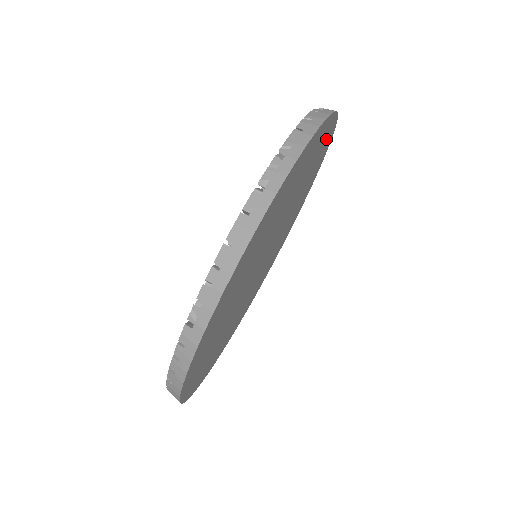
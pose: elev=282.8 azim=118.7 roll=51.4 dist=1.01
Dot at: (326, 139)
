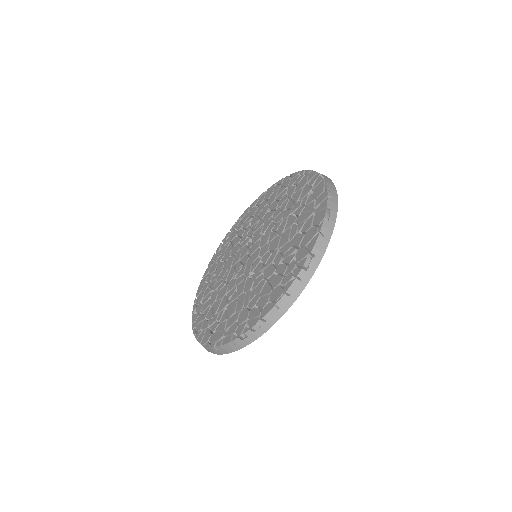
Dot at: occluded
